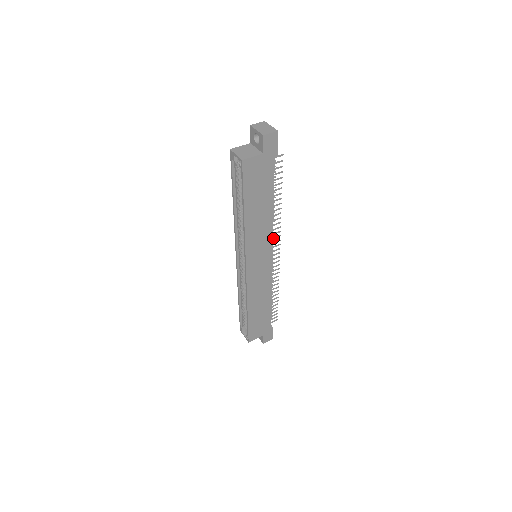
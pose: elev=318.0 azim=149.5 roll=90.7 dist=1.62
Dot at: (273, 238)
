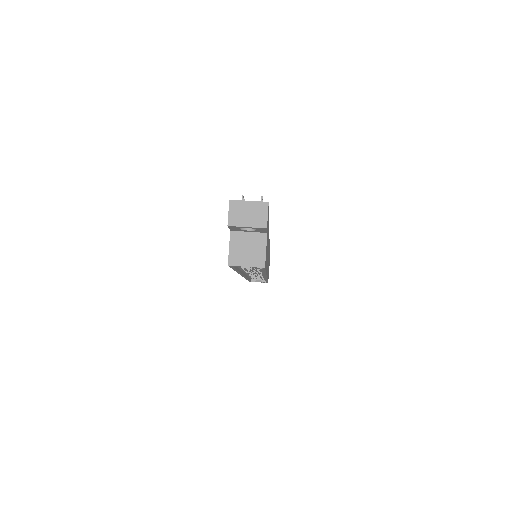
Dot at: occluded
